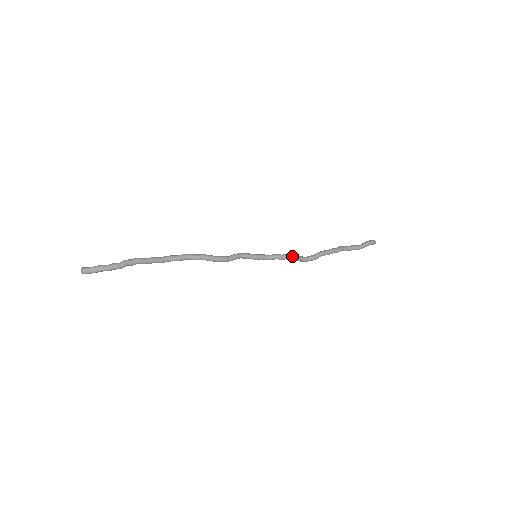
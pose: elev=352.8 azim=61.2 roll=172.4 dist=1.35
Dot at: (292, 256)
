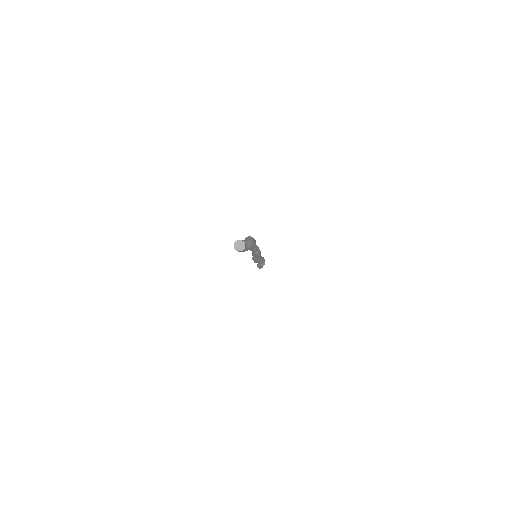
Dot at: occluded
